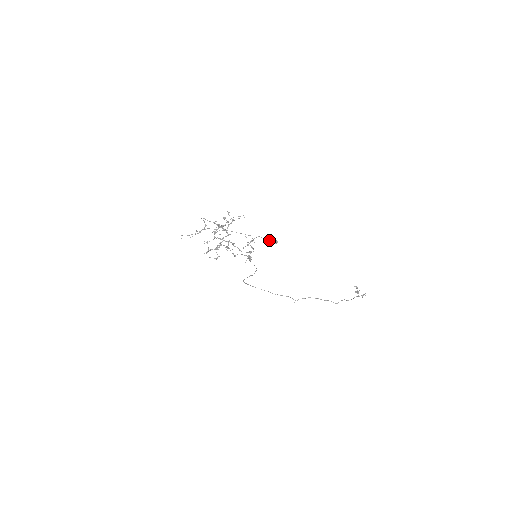
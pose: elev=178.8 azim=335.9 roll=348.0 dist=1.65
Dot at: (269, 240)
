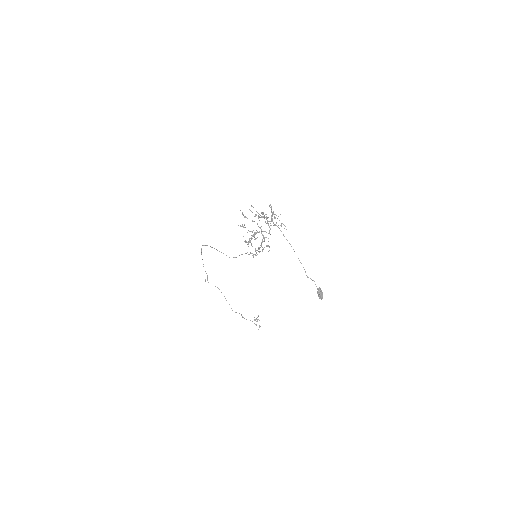
Dot at: (320, 293)
